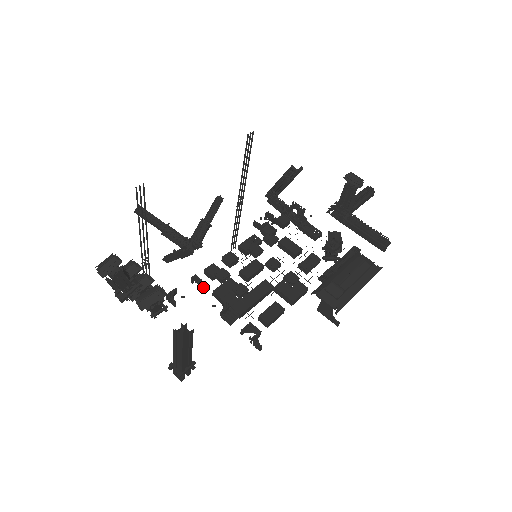
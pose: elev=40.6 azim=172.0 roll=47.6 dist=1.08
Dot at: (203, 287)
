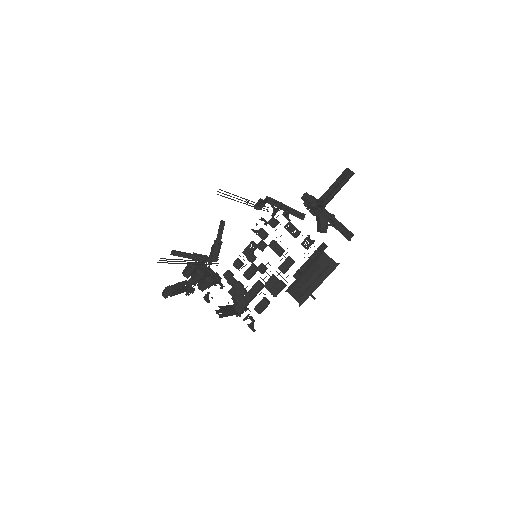
Dot at: (224, 286)
